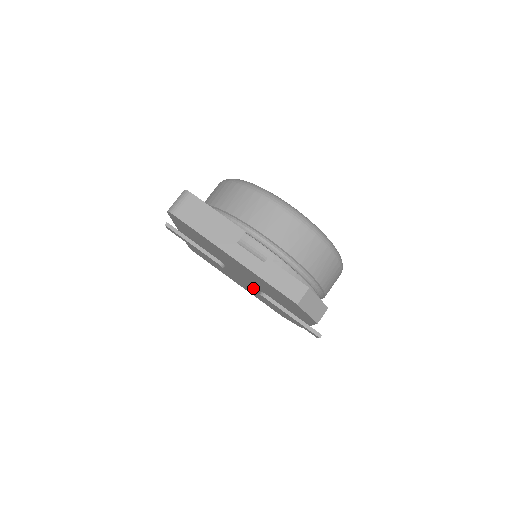
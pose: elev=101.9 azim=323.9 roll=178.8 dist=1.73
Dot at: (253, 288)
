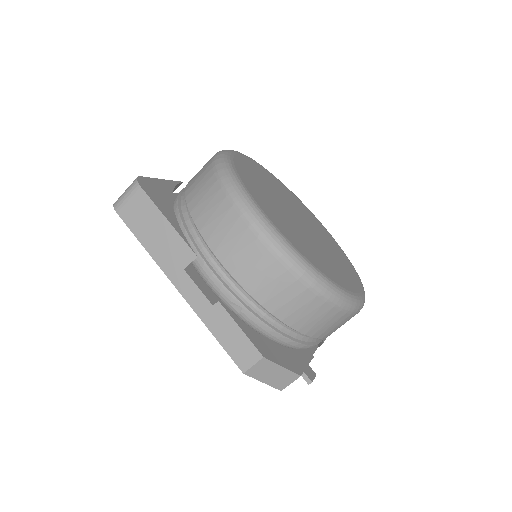
Dot at: occluded
